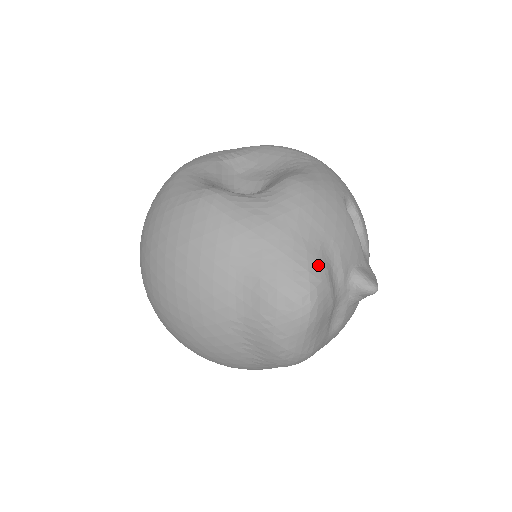
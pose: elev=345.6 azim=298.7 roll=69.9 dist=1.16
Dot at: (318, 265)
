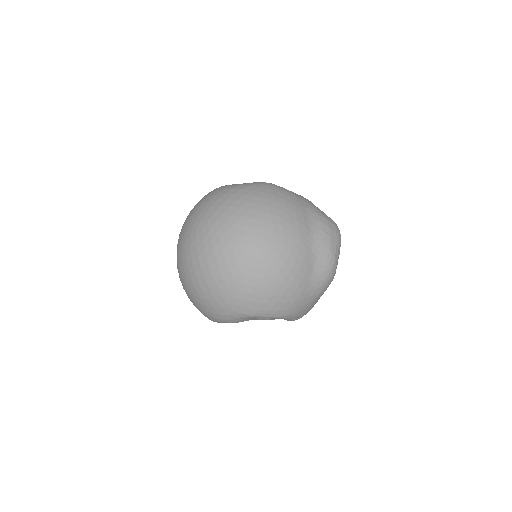
Dot at: occluded
